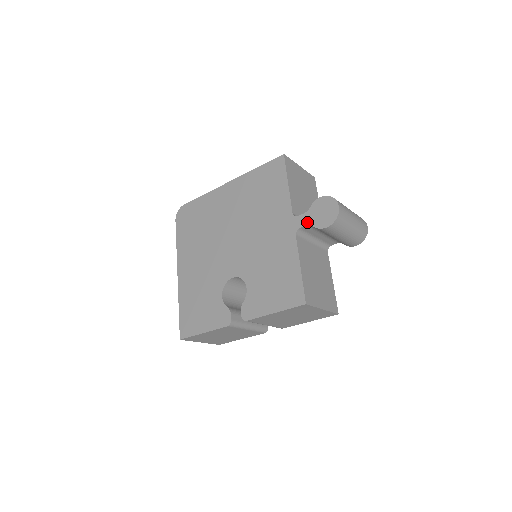
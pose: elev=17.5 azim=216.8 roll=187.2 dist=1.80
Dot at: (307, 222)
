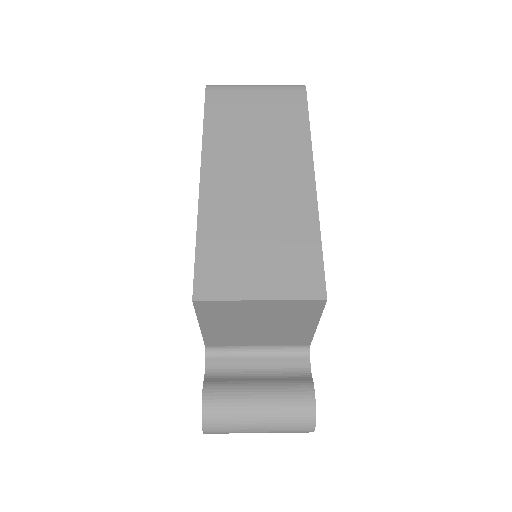
Dot at: occluded
